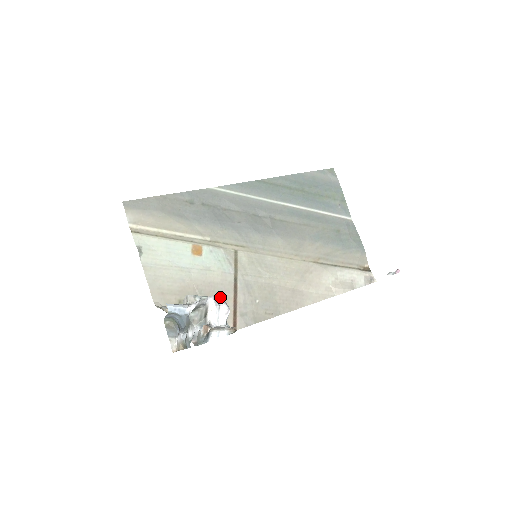
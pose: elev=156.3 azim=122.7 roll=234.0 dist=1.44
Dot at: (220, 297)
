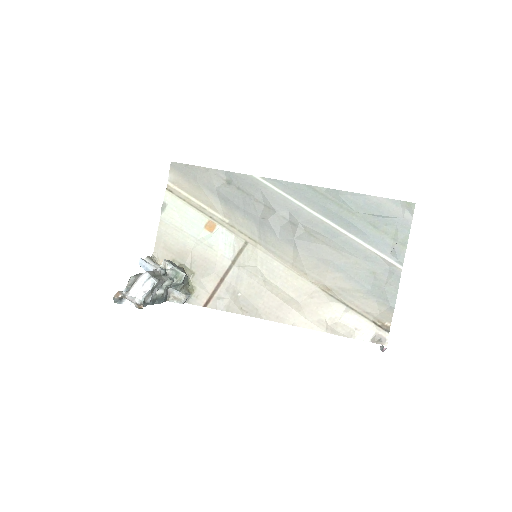
Dot at: (208, 274)
